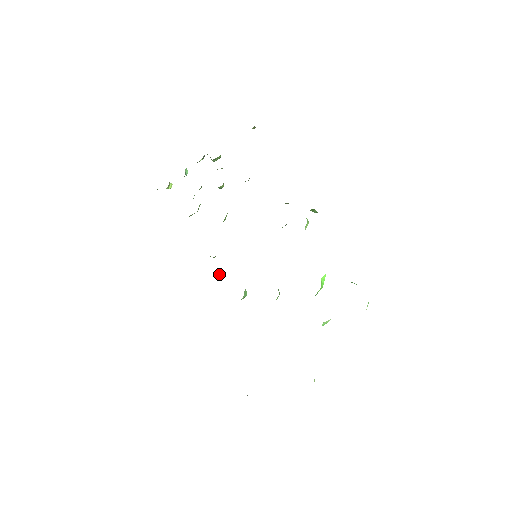
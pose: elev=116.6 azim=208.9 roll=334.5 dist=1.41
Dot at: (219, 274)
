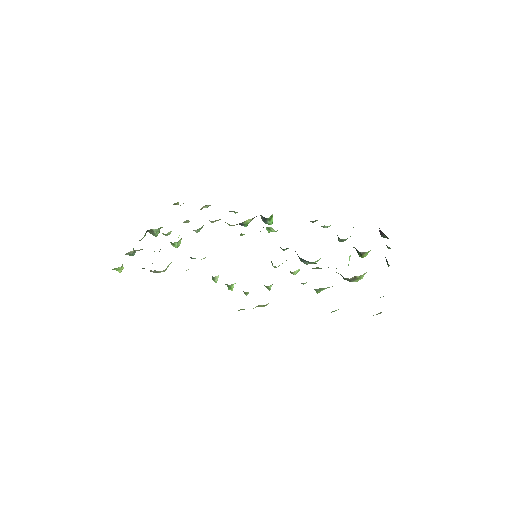
Dot at: (233, 285)
